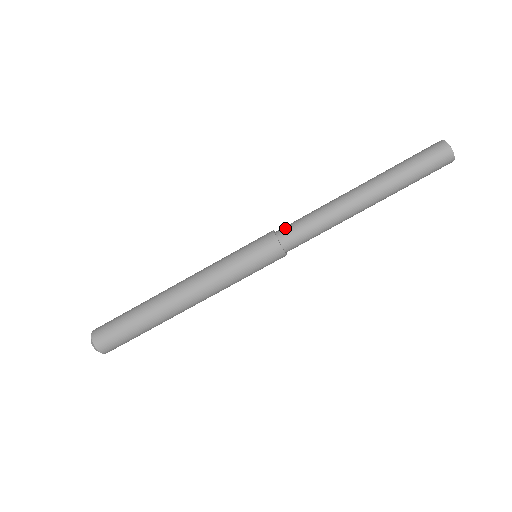
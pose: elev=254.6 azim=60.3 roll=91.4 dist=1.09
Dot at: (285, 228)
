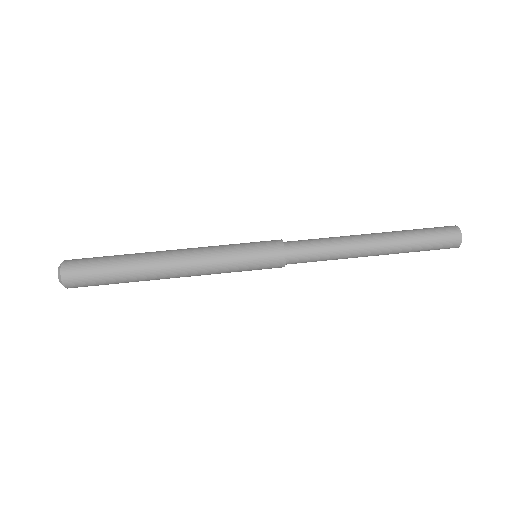
Dot at: (293, 241)
